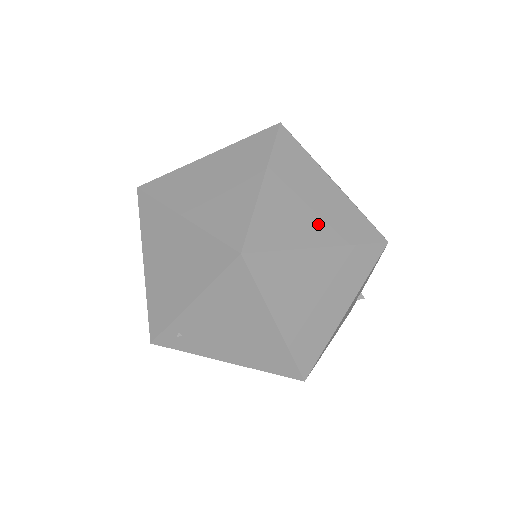
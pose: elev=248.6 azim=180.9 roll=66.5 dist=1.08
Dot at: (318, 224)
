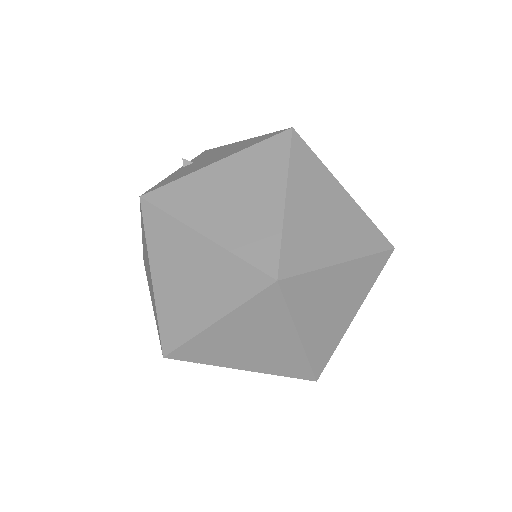
Dot at: occluded
